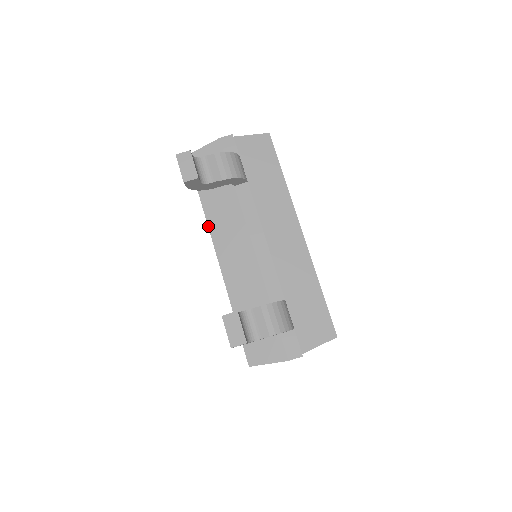
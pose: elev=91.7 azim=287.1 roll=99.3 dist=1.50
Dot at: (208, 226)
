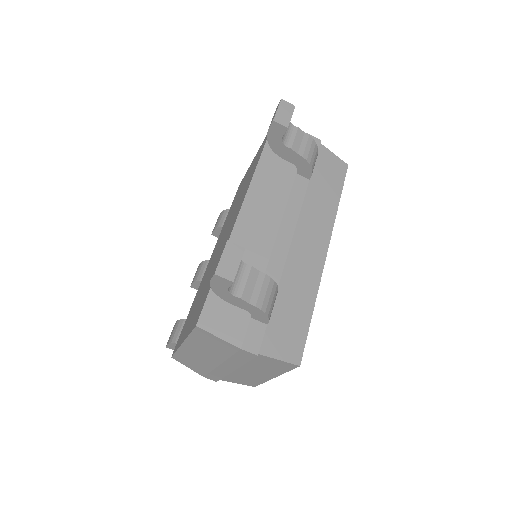
Dot at: (250, 184)
